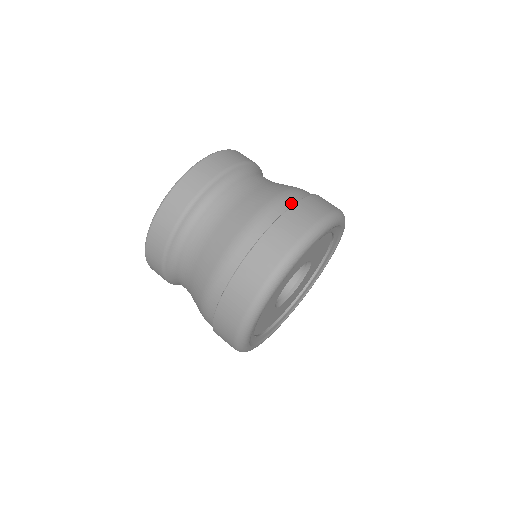
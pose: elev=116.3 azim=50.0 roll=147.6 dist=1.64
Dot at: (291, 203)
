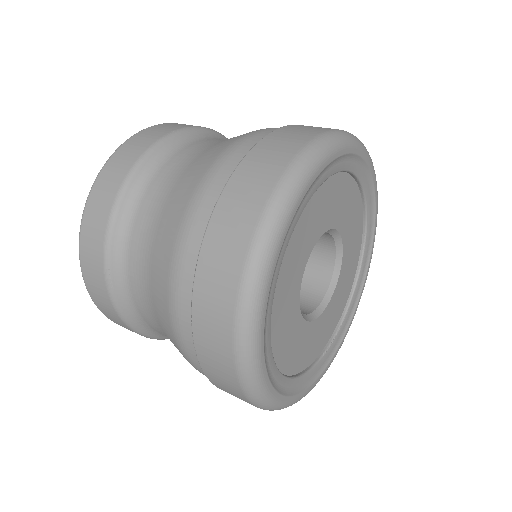
Dot at: occluded
